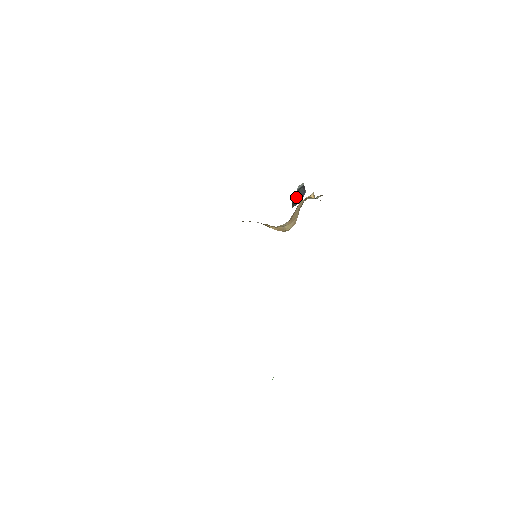
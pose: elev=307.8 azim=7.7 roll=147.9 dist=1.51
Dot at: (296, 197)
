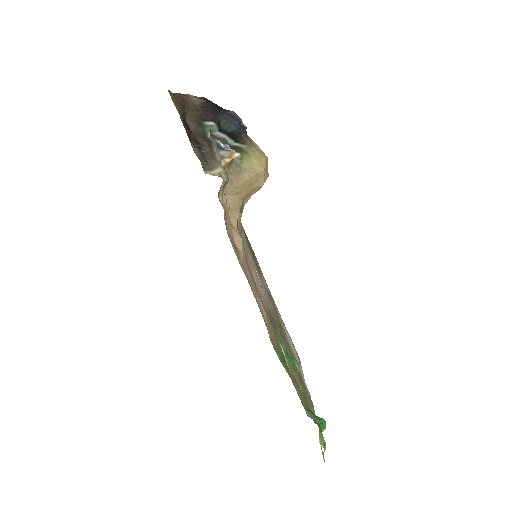
Dot at: (230, 133)
